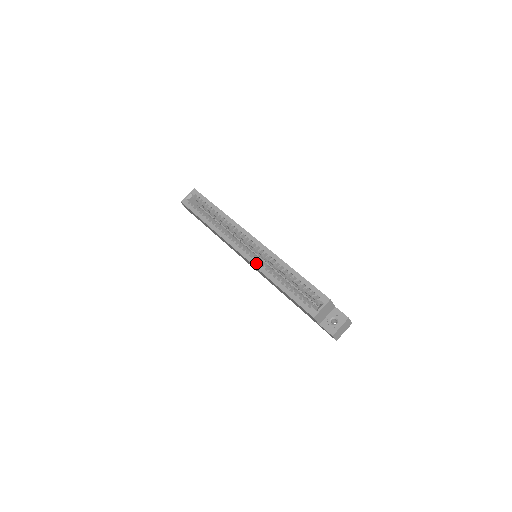
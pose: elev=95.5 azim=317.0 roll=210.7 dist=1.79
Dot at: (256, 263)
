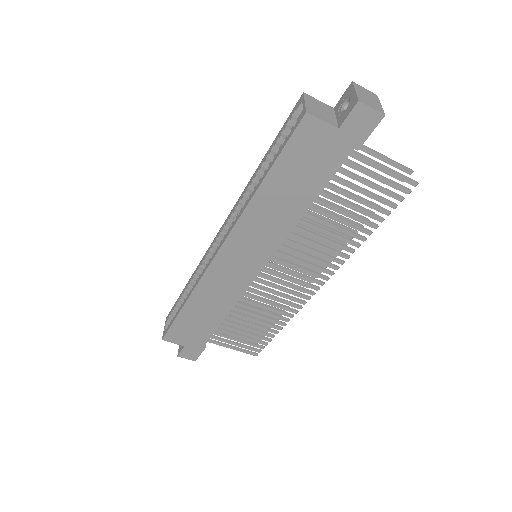
Dot at: (233, 223)
